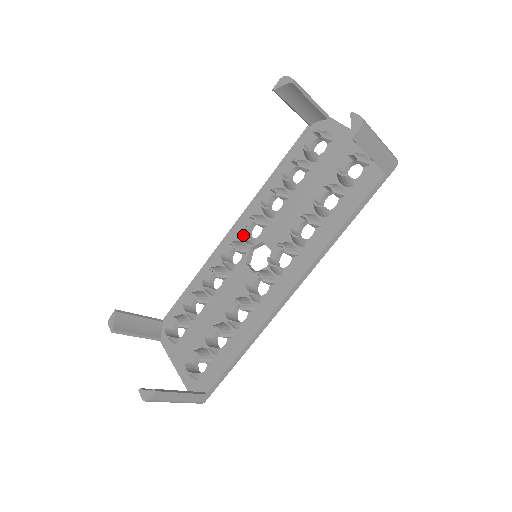
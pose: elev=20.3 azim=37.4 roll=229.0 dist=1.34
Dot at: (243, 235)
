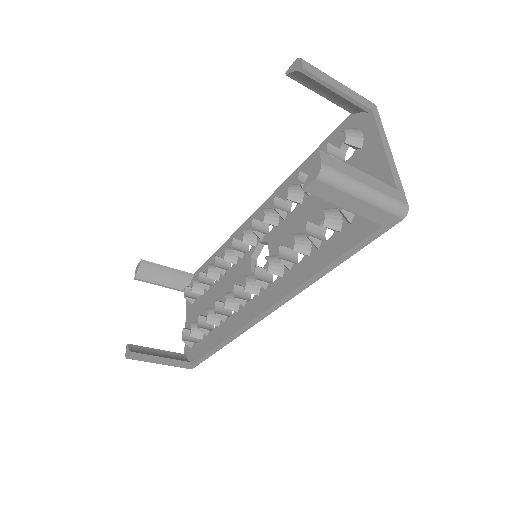
Dot at: (251, 228)
